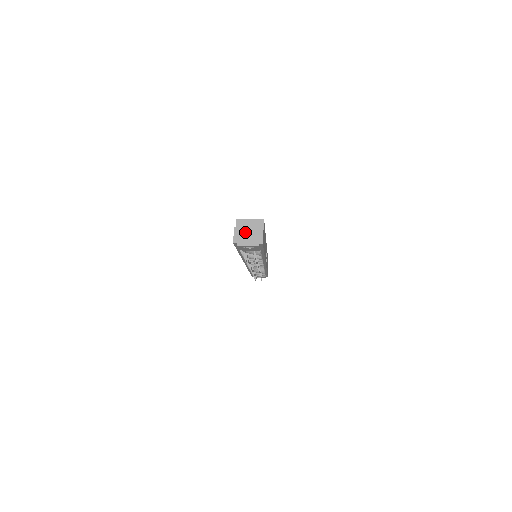
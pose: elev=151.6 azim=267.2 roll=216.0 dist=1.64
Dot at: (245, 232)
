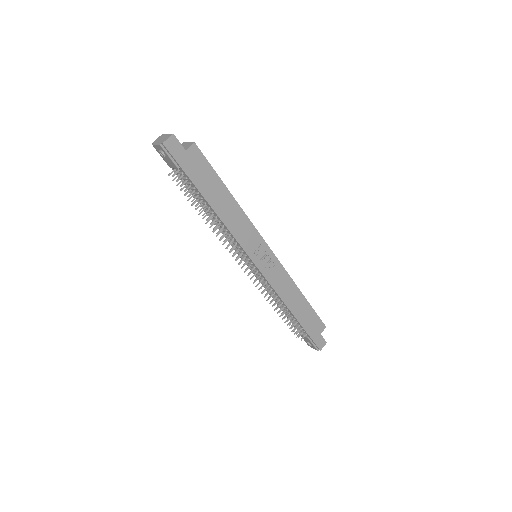
Dot at: (164, 136)
